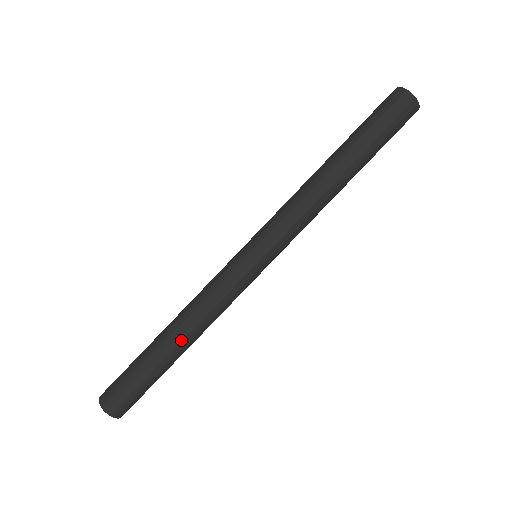
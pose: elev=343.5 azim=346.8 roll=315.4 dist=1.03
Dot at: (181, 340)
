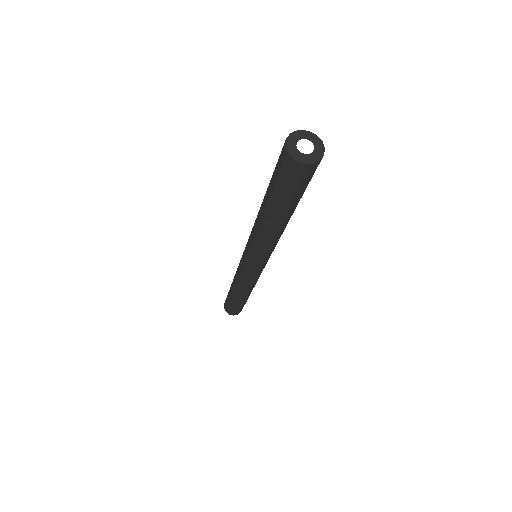
Dot at: (242, 296)
